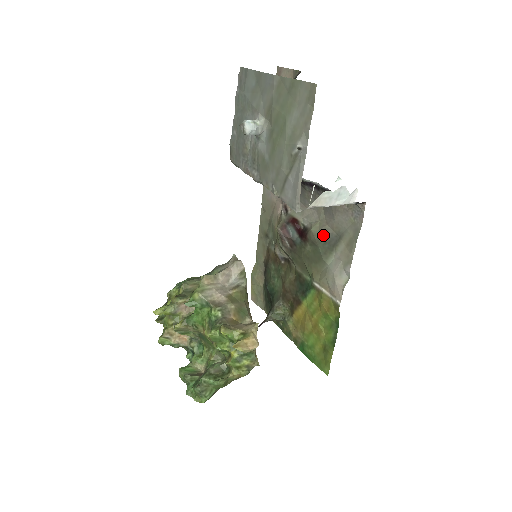
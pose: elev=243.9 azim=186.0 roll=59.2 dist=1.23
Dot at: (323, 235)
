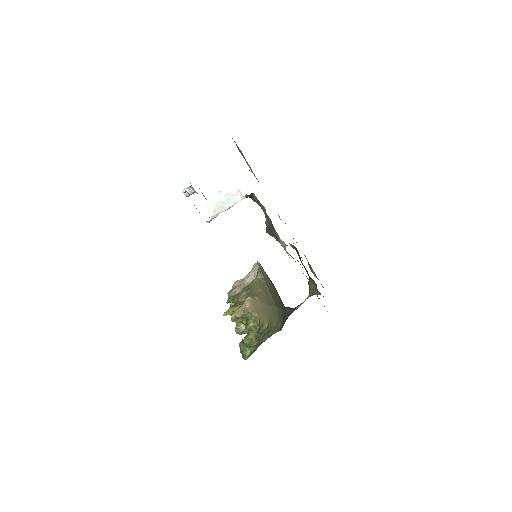
Dot at: (268, 223)
